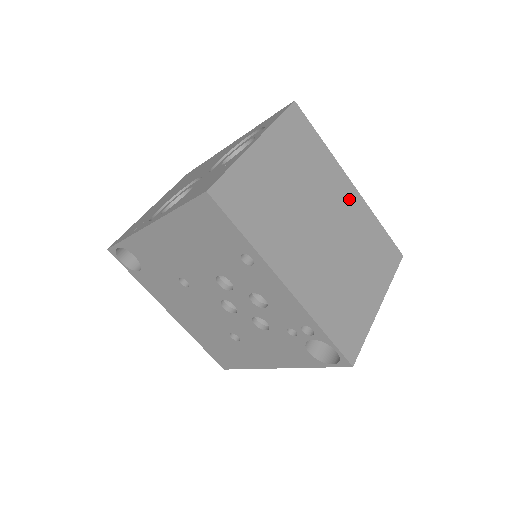
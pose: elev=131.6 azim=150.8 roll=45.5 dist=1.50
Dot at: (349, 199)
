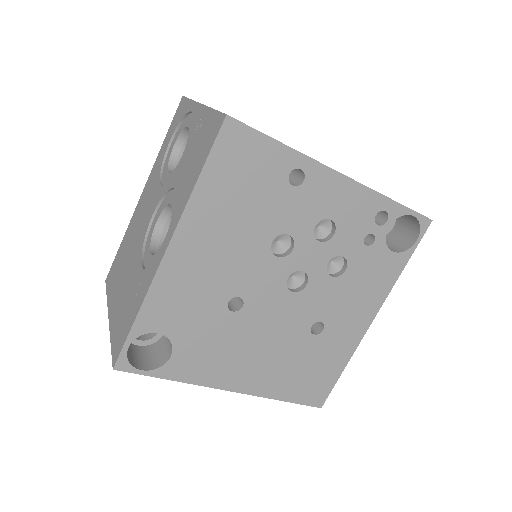
Dot at: occluded
